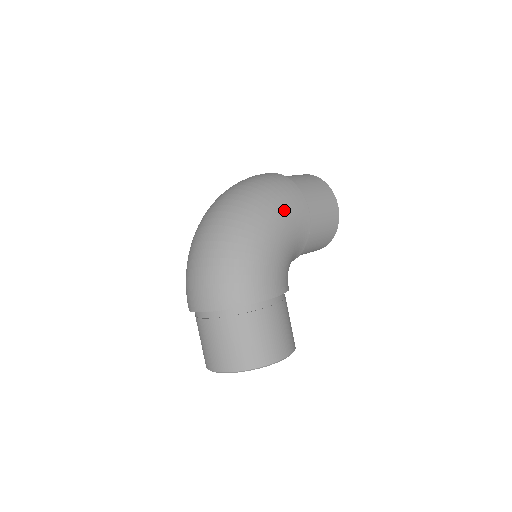
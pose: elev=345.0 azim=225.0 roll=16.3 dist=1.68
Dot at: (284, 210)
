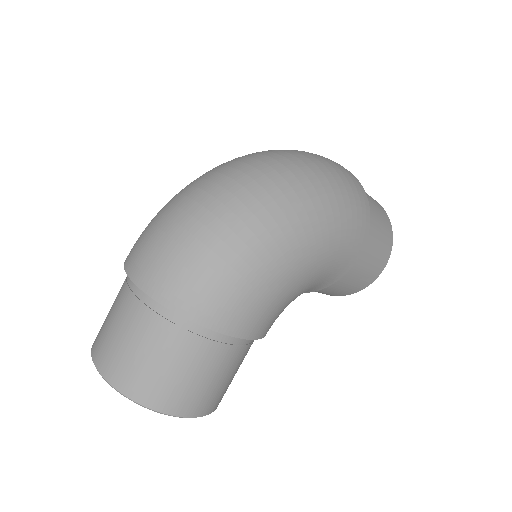
Dot at: (340, 236)
